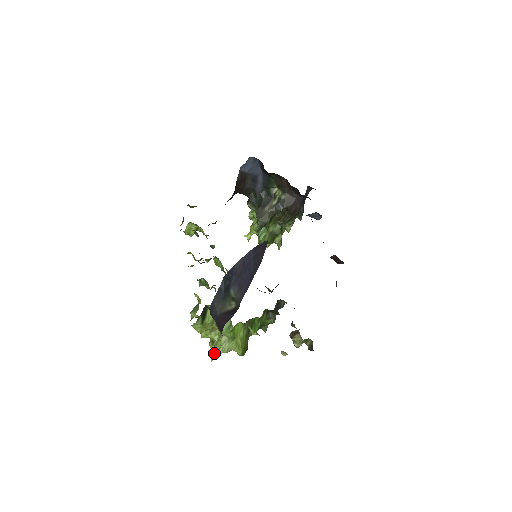
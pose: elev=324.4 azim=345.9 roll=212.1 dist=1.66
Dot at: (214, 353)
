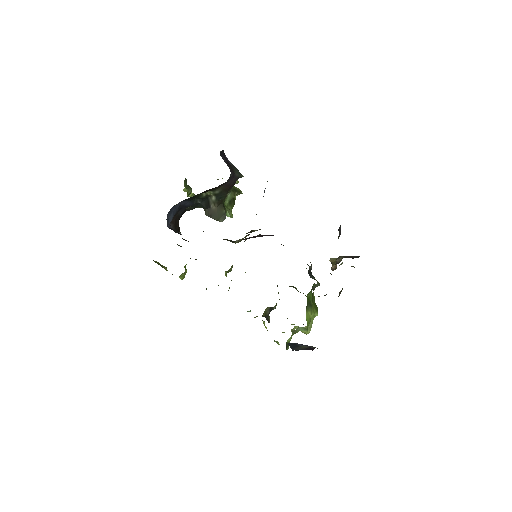
Dot at: (306, 334)
